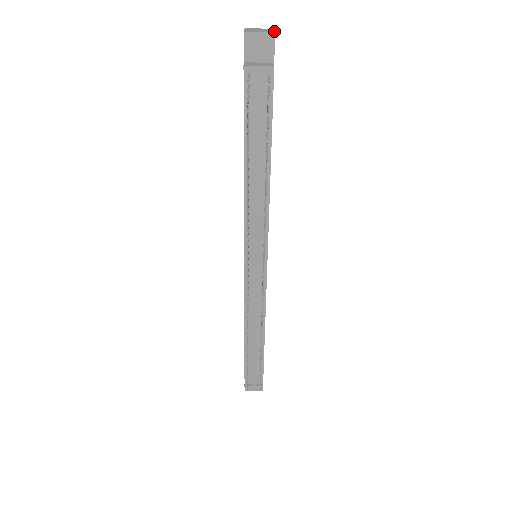
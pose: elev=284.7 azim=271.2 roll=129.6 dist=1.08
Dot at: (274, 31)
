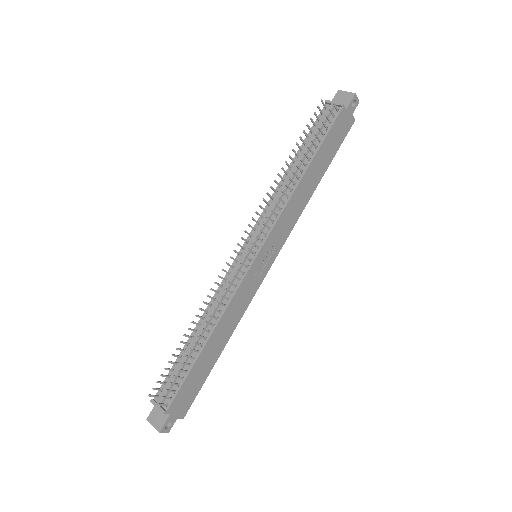
Dot at: (356, 95)
